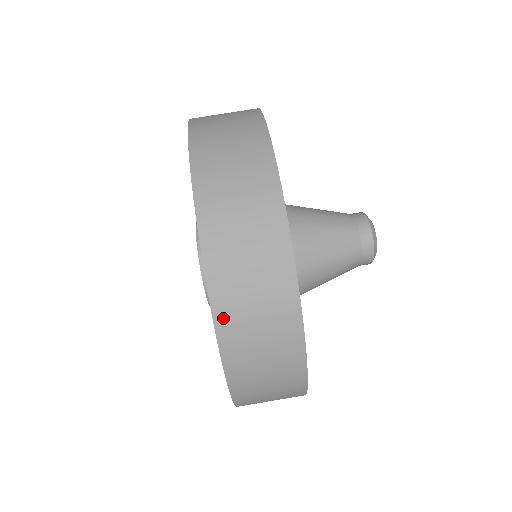
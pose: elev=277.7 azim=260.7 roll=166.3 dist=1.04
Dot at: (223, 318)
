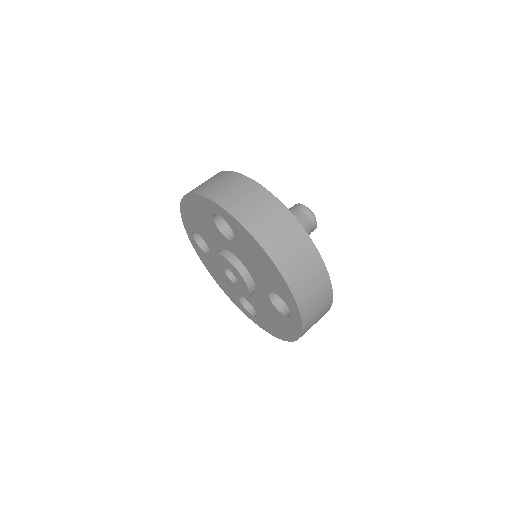
Dot at: (233, 210)
